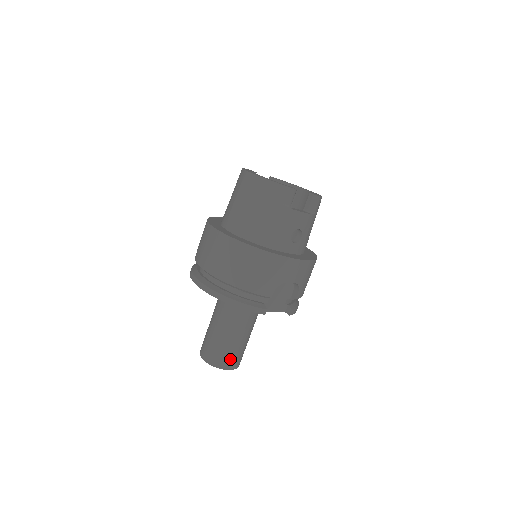
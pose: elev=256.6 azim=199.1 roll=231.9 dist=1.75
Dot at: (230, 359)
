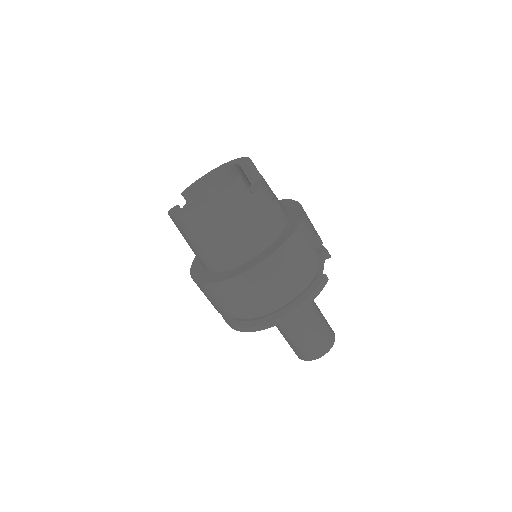
Dot at: (328, 334)
